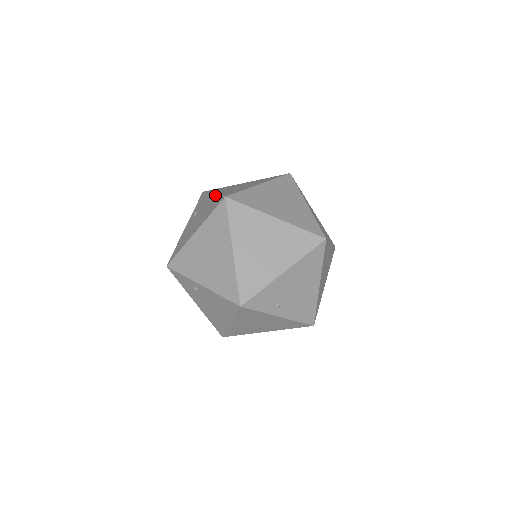
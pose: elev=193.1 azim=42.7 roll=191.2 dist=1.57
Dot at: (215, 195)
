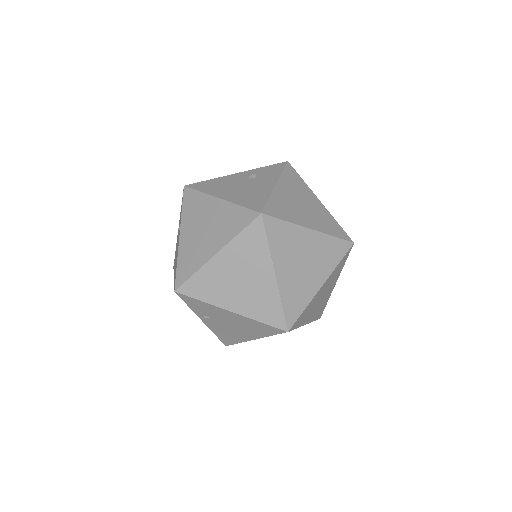
Dot at: (271, 191)
